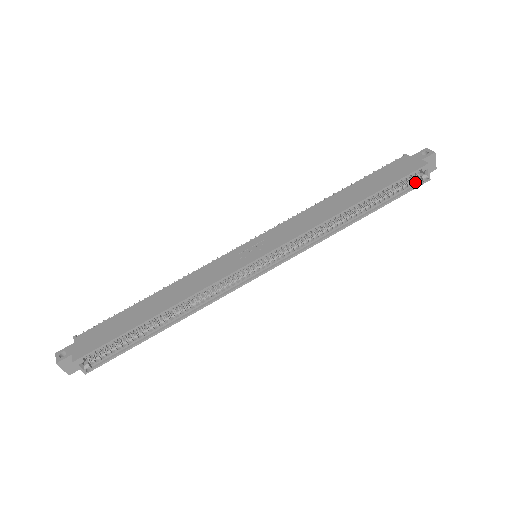
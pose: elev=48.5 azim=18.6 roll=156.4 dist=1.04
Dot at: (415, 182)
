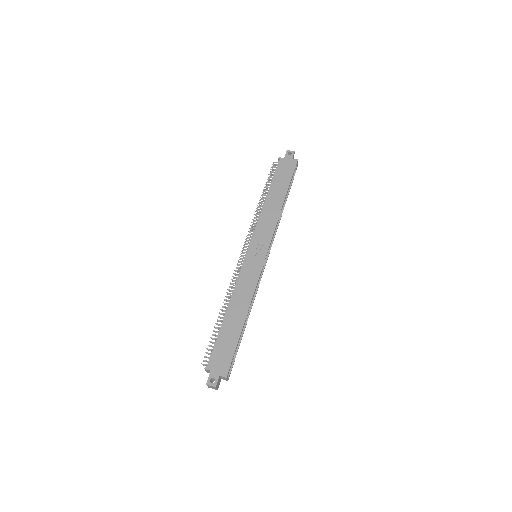
Dot at: occluded
